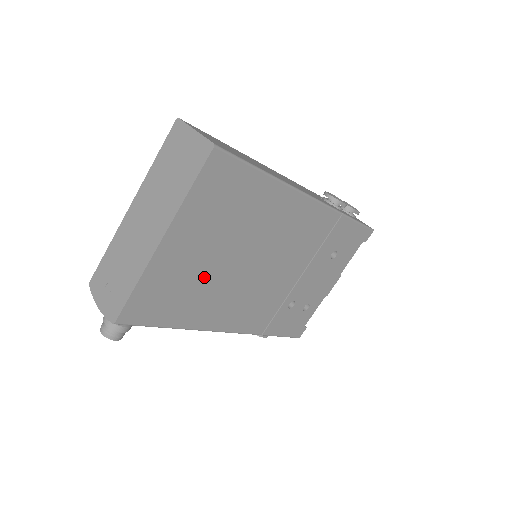
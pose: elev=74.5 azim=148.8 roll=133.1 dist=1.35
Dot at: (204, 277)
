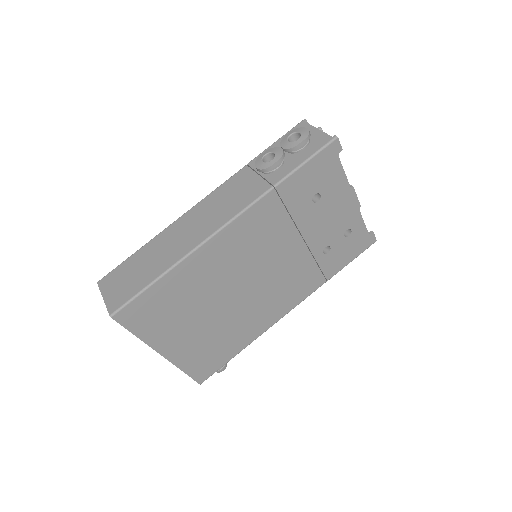
Dot at: (218, 328)
